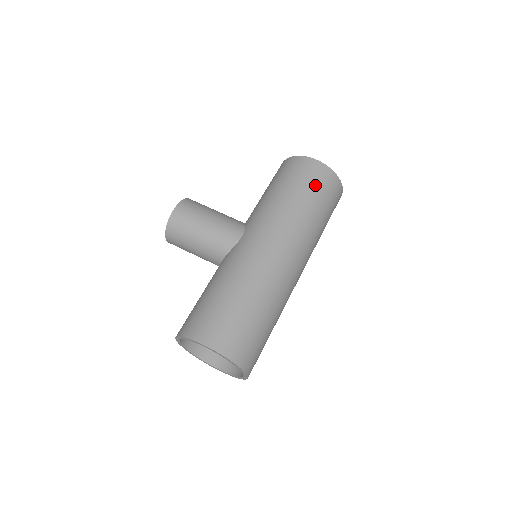
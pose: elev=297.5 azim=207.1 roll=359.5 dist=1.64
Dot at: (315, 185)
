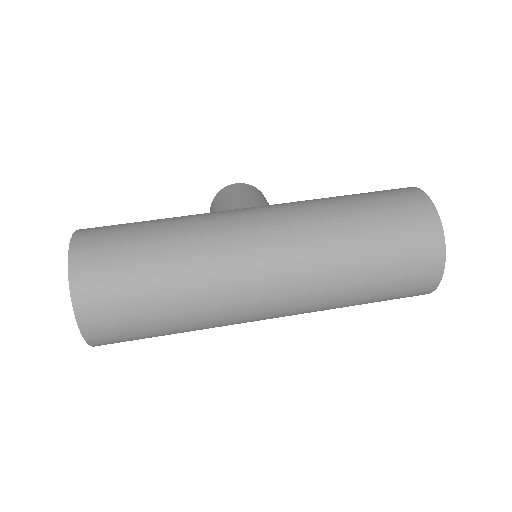
Dot at: (387, 204)
